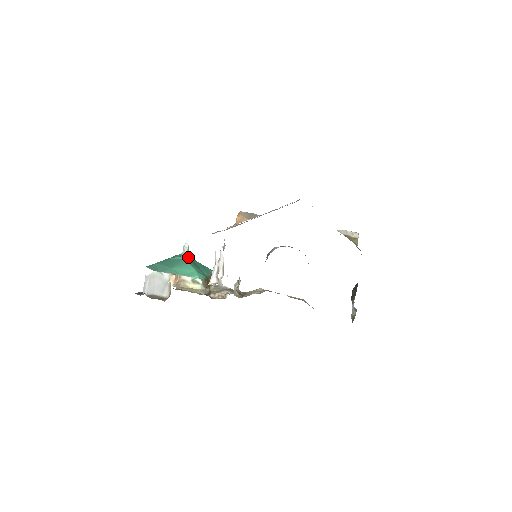
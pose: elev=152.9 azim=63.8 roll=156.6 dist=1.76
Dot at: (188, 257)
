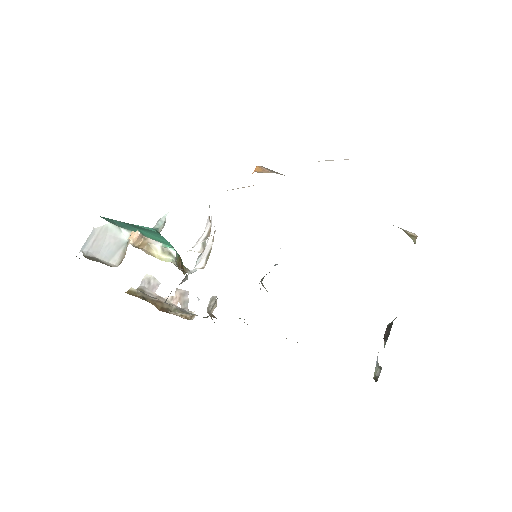
Dot at: occluded
